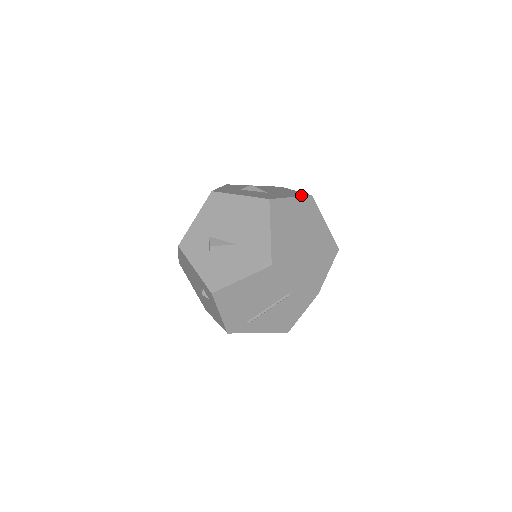
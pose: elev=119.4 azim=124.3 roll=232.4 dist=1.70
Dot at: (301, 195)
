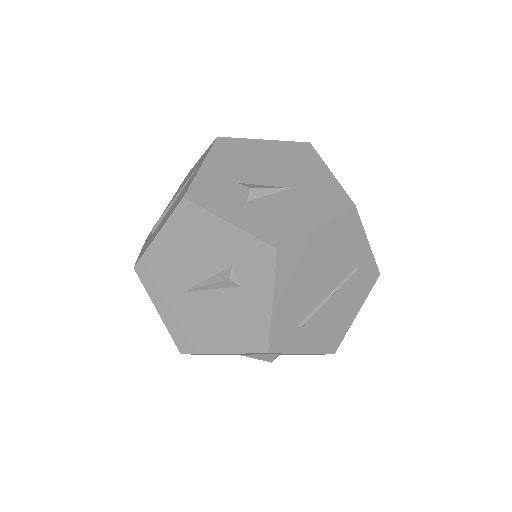
Dot at: occluded
